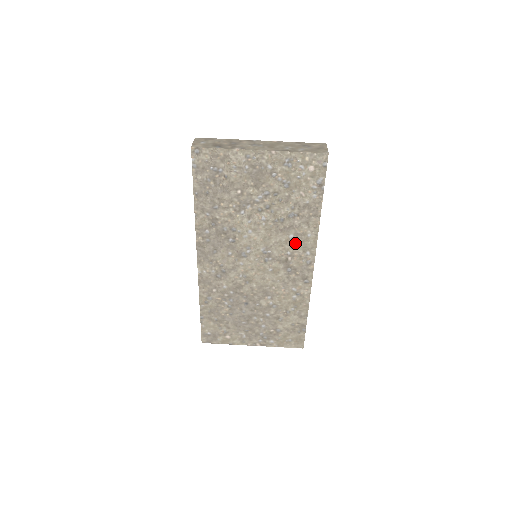
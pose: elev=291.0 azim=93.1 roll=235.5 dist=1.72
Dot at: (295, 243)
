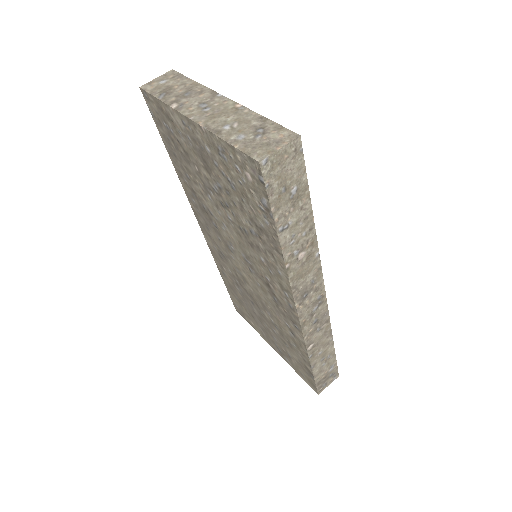
Dot at: (269, 271)
